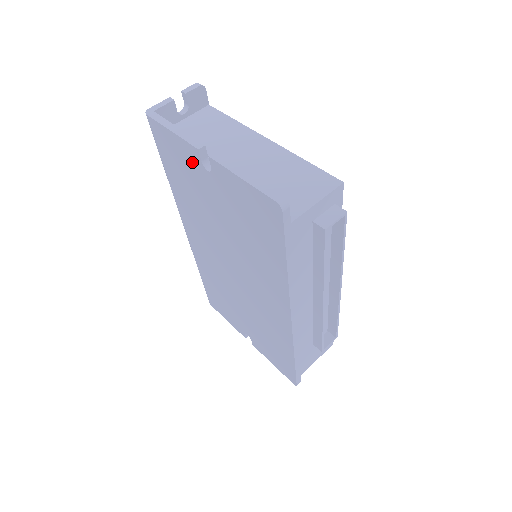
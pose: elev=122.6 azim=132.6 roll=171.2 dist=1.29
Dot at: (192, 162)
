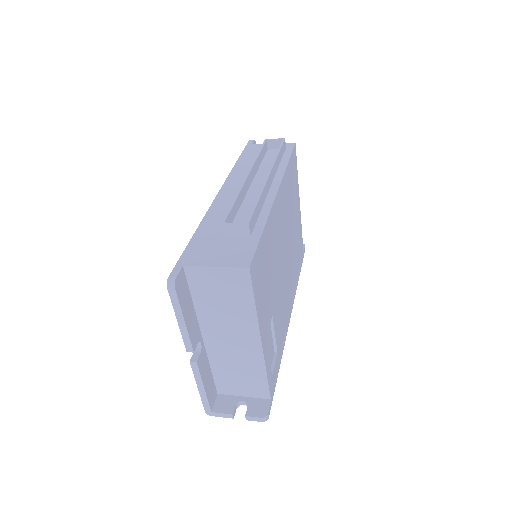
Dot at: occluded
